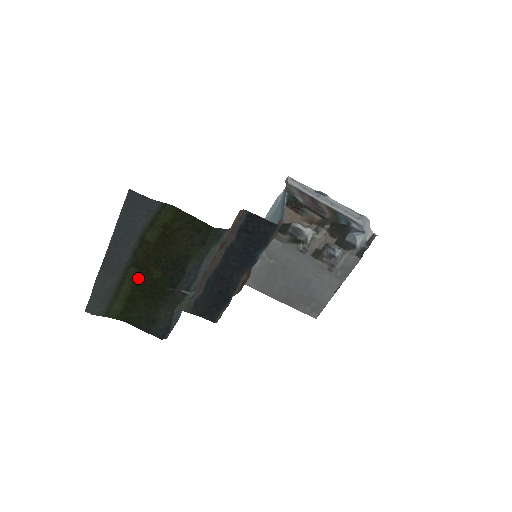
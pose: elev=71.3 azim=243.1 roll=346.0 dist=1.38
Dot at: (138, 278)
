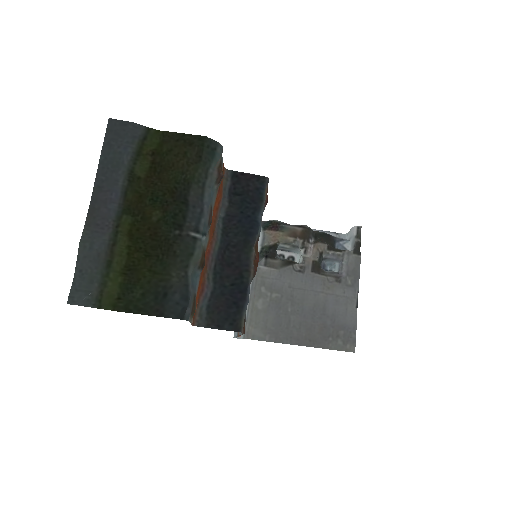
Dot at: (134, 231)
